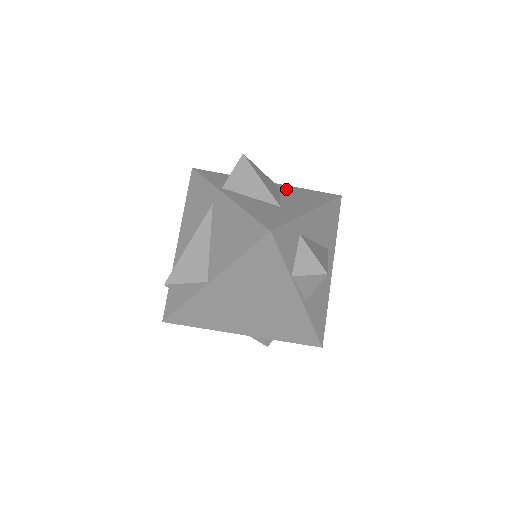
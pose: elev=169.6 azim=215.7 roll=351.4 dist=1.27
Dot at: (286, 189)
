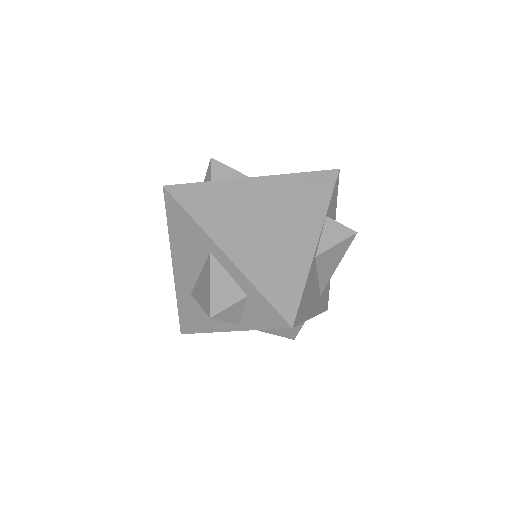
Dot at: occluded
